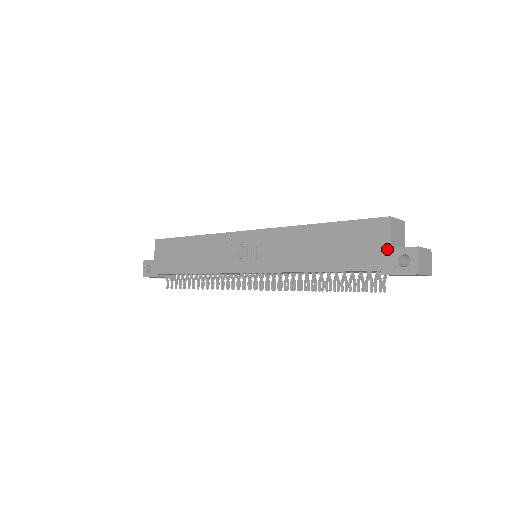
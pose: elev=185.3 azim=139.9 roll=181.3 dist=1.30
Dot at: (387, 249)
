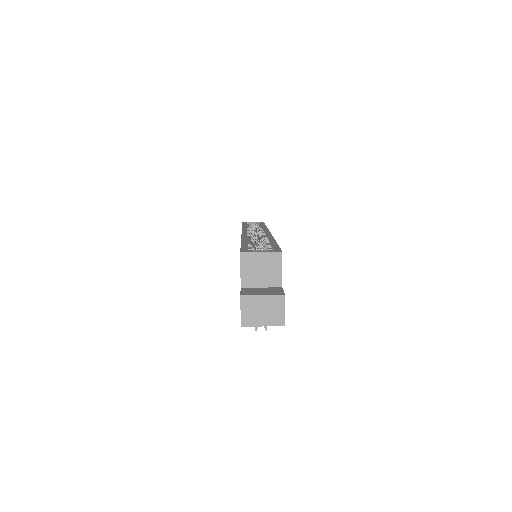
Dot at: occluded
